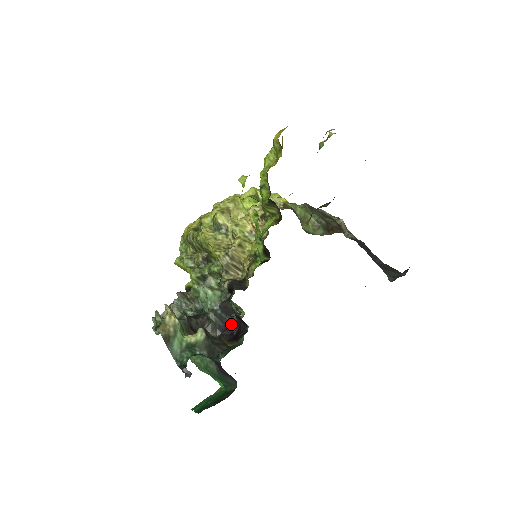
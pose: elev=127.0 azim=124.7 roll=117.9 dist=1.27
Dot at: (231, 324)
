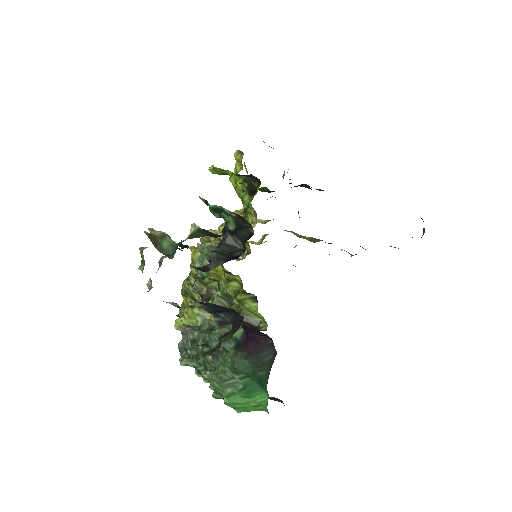
Dot at: (236, 255)
